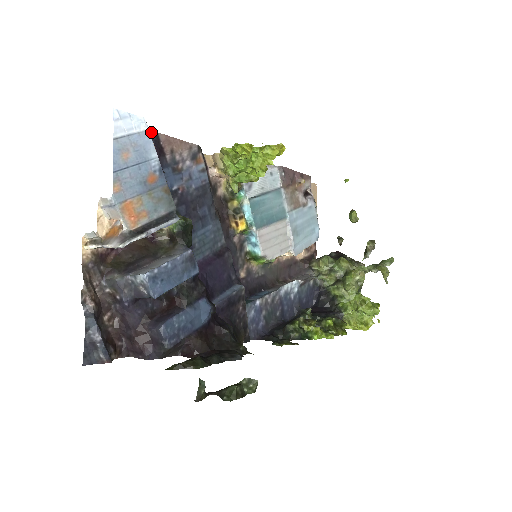
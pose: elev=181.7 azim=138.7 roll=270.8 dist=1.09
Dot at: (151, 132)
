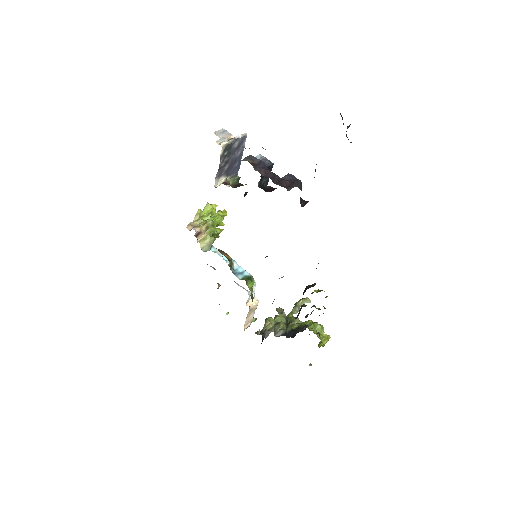
Dot at: occluded
